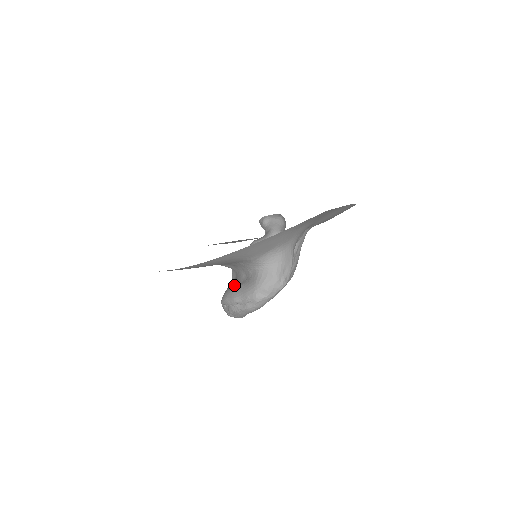
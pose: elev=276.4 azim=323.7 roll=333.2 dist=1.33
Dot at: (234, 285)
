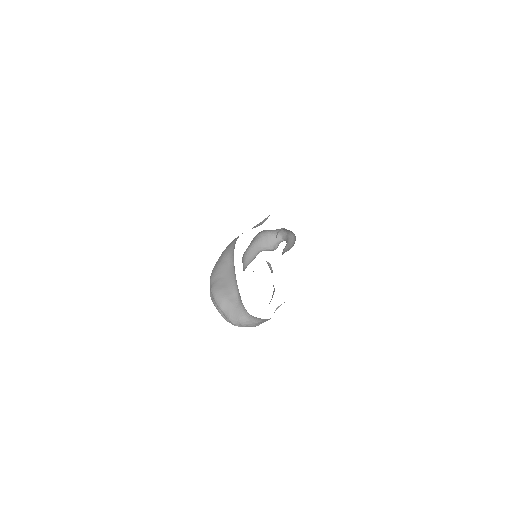
Dot at: (227, 292)
